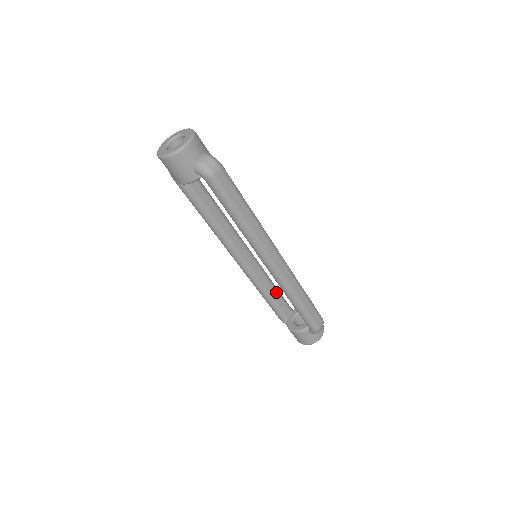
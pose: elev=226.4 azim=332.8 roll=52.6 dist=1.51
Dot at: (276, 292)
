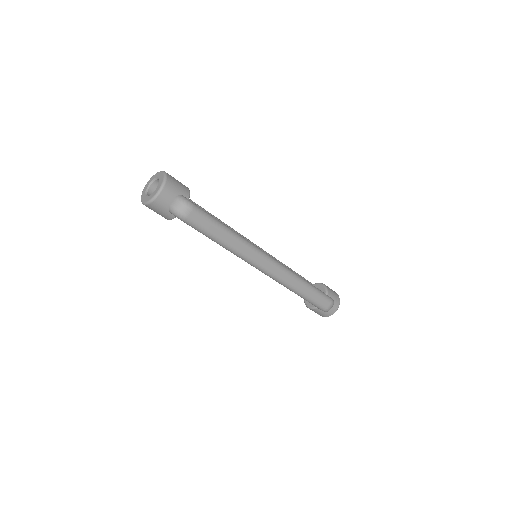
Dot at: occluded
